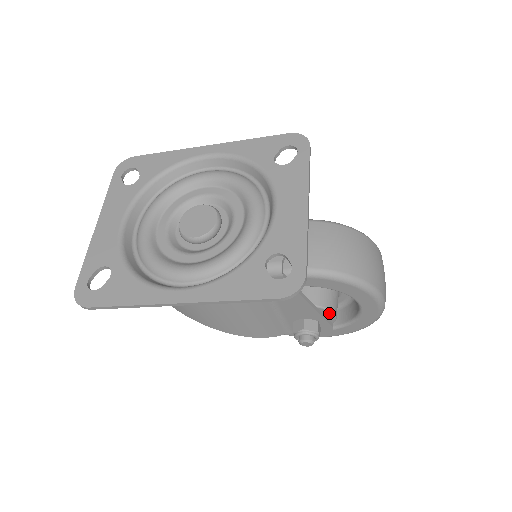
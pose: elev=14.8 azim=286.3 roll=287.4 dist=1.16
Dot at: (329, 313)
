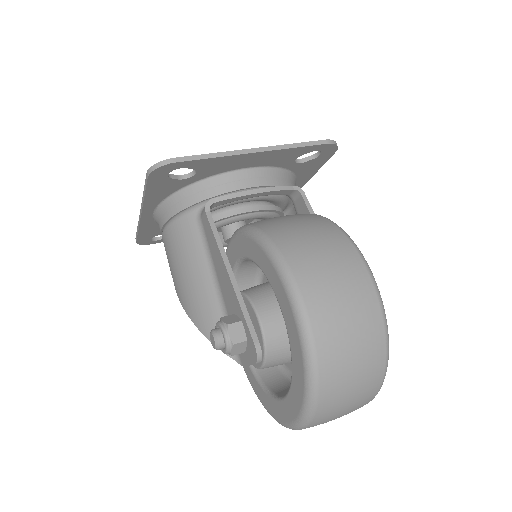
Dot at: (254, 312)
